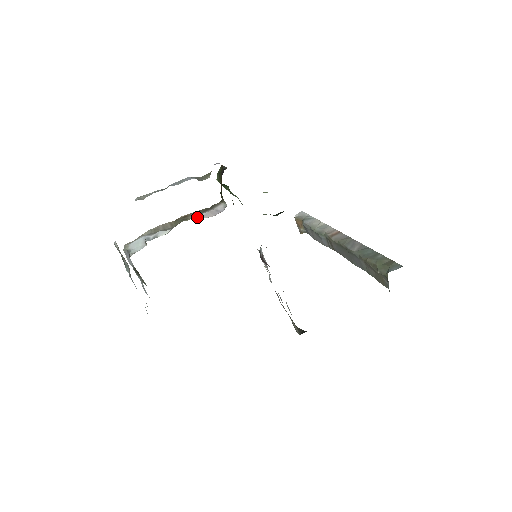
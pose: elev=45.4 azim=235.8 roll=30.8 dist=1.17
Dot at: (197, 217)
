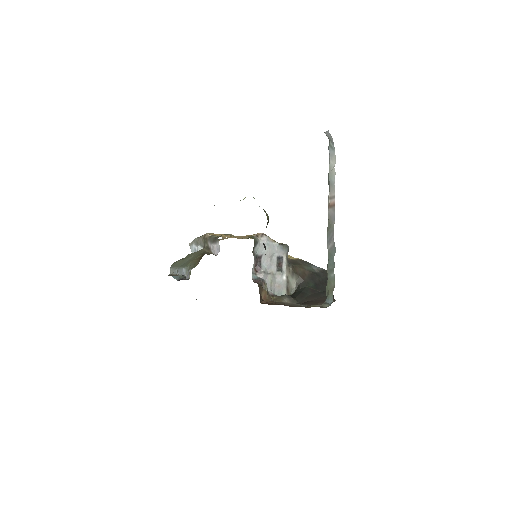
Dot at: (210, 247)
